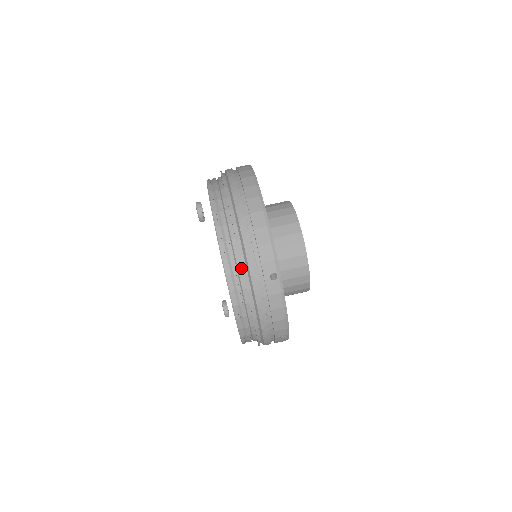
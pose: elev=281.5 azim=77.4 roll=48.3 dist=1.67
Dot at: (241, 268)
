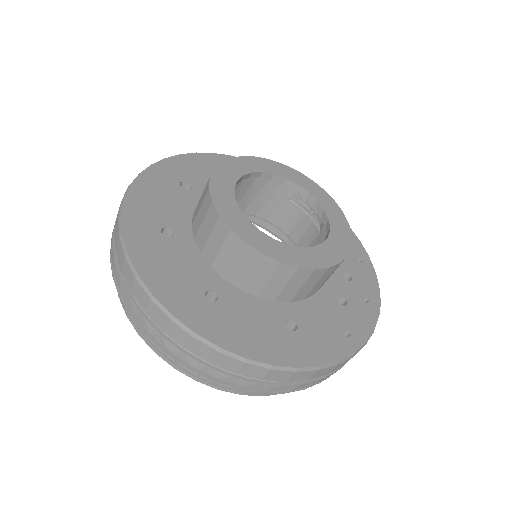
Dot at: occluded
